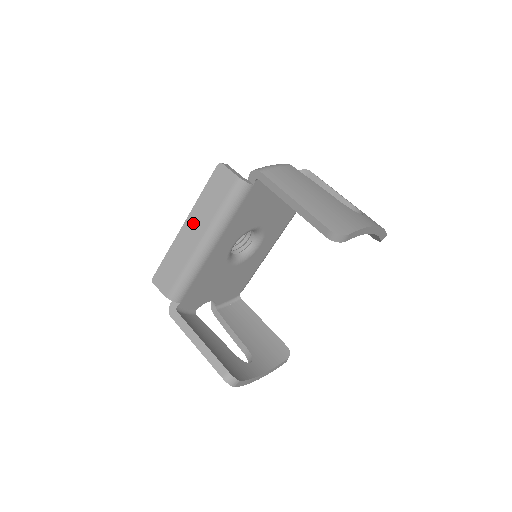
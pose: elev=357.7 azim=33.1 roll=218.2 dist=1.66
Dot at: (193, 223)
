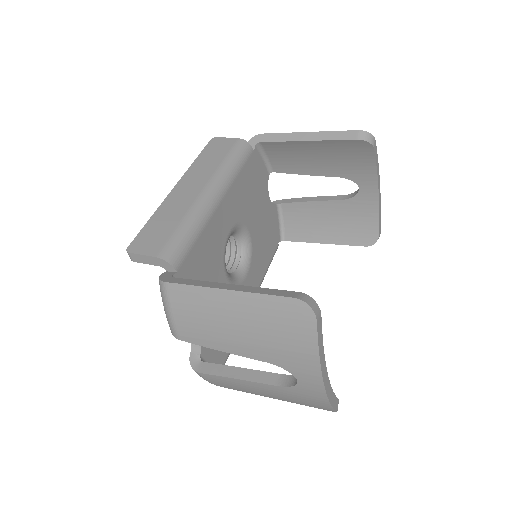
Dot at: (190, 180)
